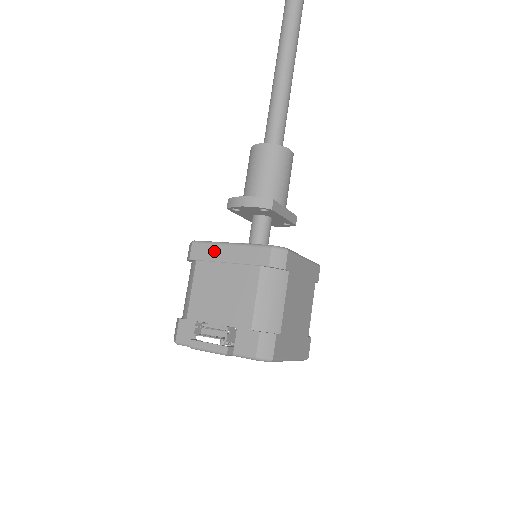
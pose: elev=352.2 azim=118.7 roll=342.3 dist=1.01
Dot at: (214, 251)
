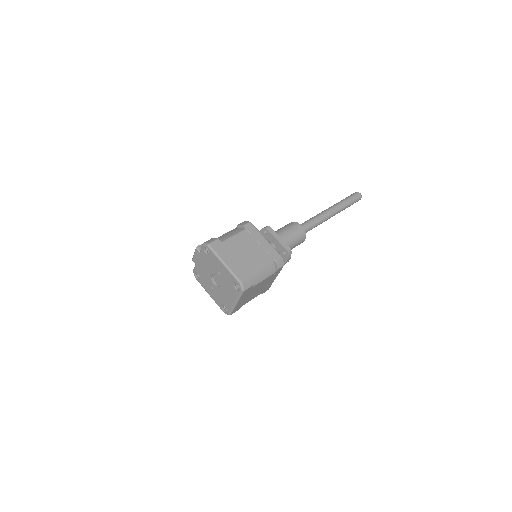
Dot at: occluded
